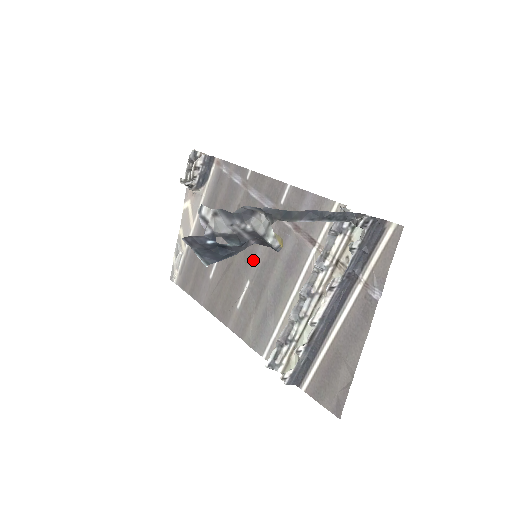
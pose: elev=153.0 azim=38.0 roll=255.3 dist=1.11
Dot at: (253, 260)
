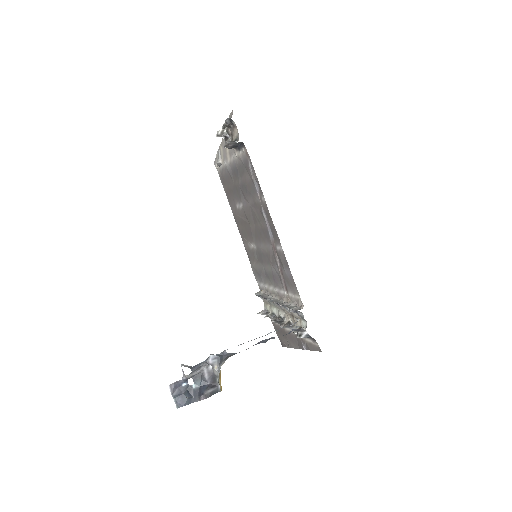
Dot at: (259, 242)
